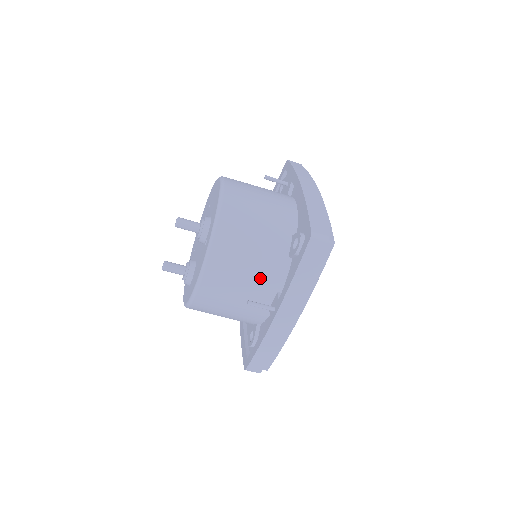
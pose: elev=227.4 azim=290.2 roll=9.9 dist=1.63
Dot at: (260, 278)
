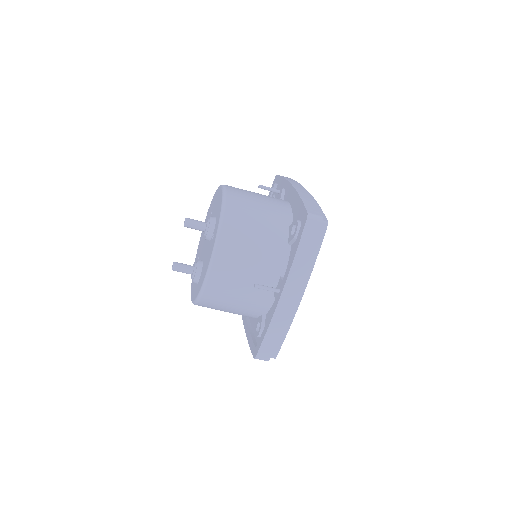
Dot at: (264, 264)
